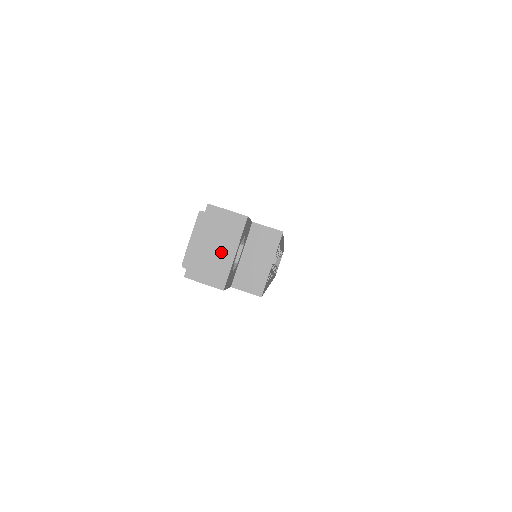
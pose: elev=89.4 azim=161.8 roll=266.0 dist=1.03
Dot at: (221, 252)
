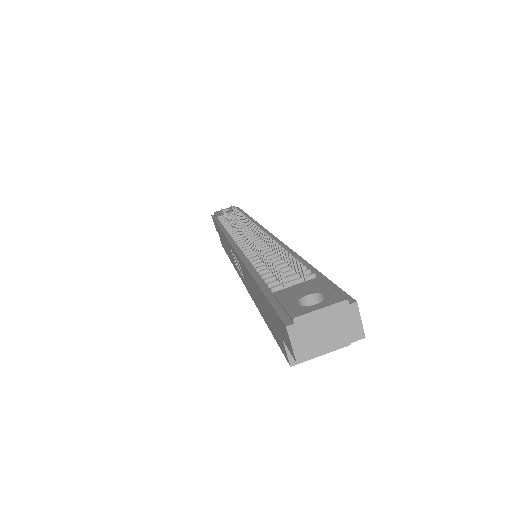
Dot at: (325, 339)
